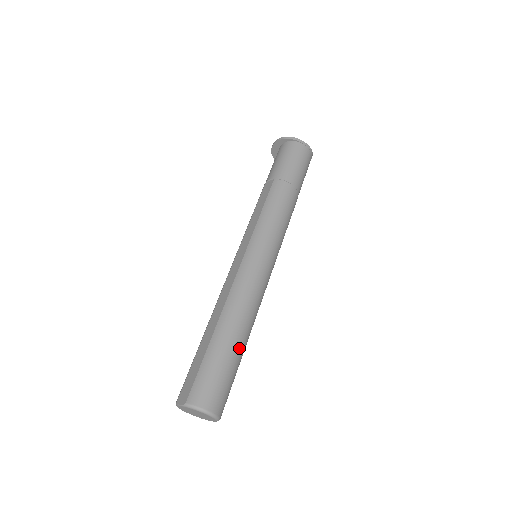
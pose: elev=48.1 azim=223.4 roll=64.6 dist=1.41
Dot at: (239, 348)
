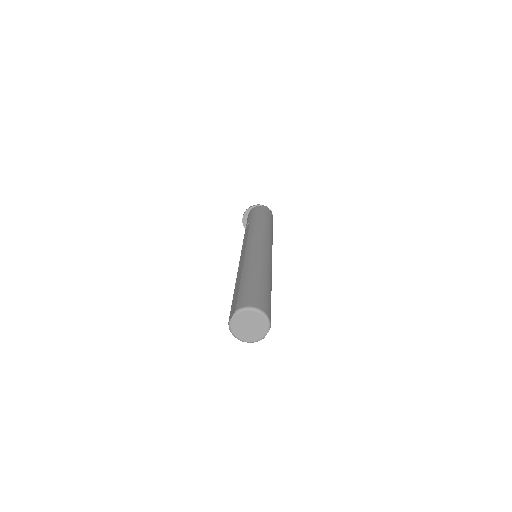
Dot at: (265, 282)
